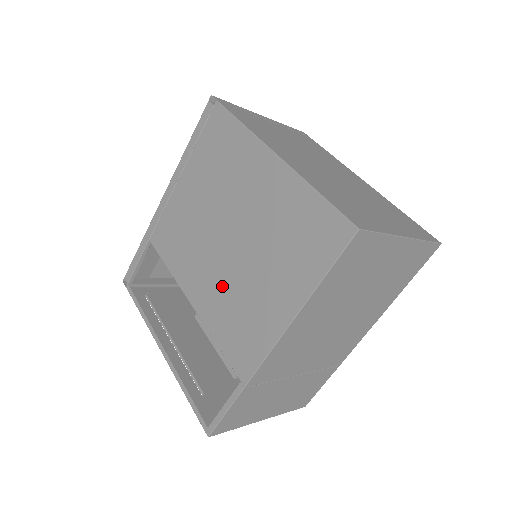
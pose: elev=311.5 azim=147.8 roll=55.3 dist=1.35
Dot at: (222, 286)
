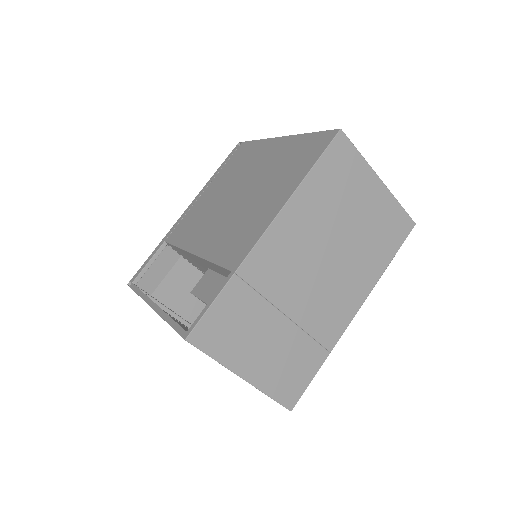
Dot at: (226, 224)
